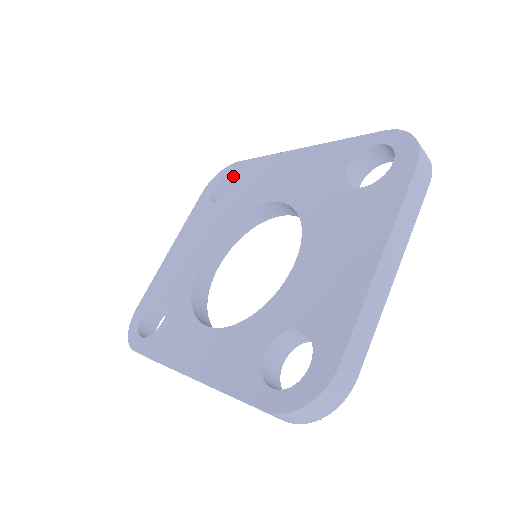
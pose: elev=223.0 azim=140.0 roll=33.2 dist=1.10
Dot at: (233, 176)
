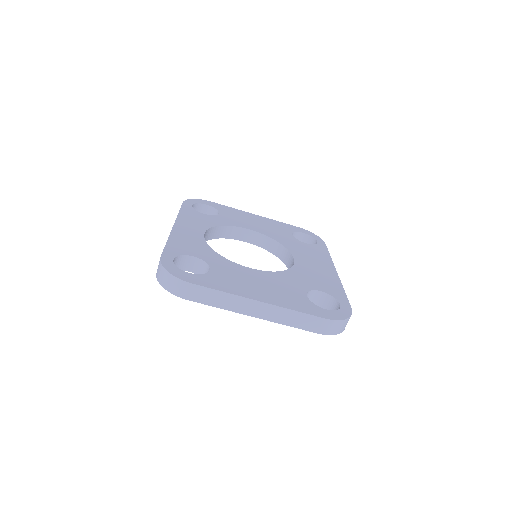
Dot at: (315, 243)
